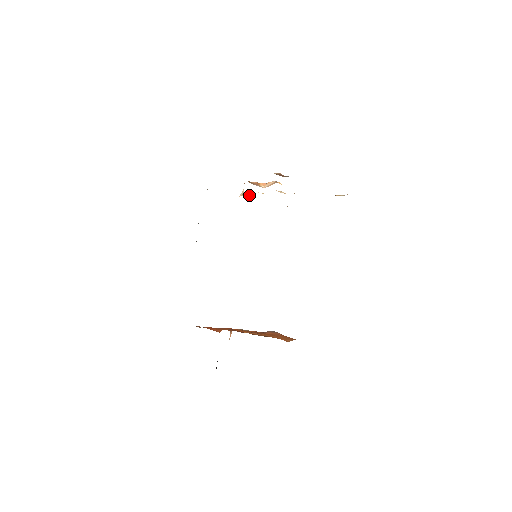
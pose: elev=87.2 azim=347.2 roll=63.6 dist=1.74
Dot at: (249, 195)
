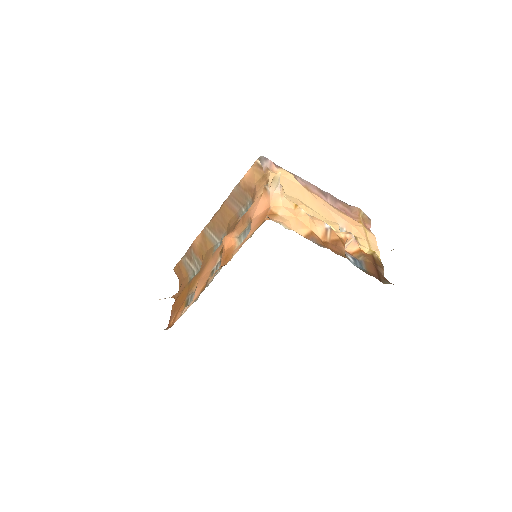
Dot at: occluded
